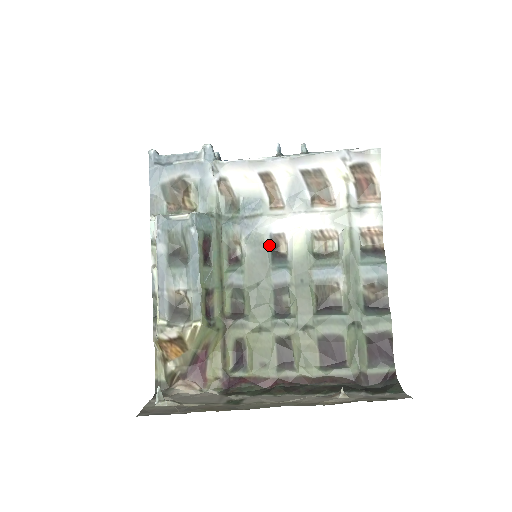
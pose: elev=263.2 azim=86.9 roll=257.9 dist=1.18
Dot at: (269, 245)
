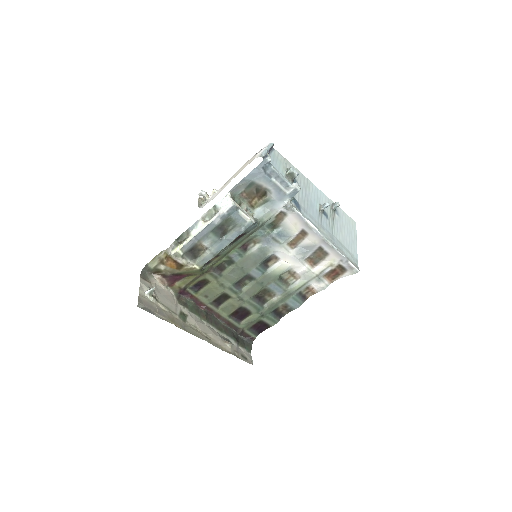
Dot at: (267, 257)
